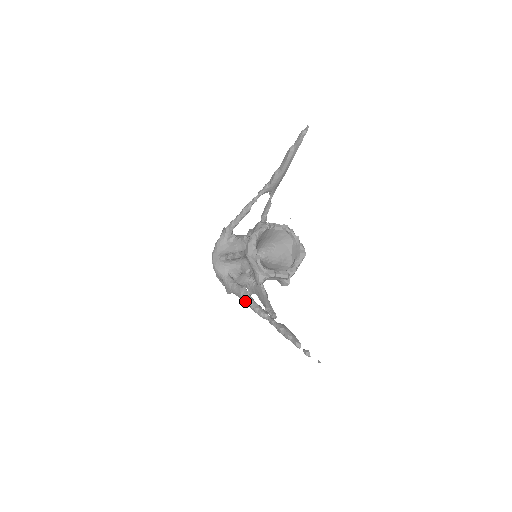
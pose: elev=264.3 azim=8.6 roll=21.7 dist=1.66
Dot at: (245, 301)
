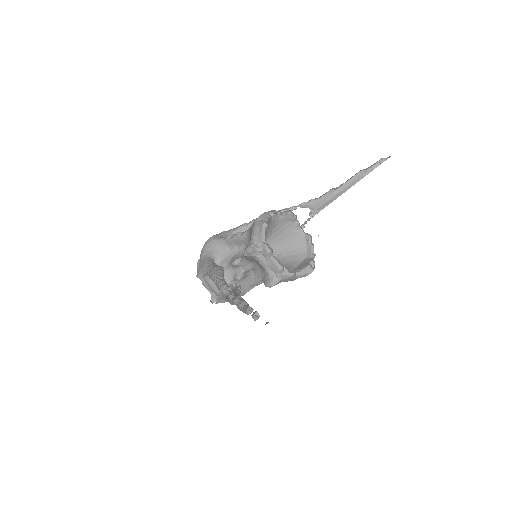
Dot at: (214, 274)
